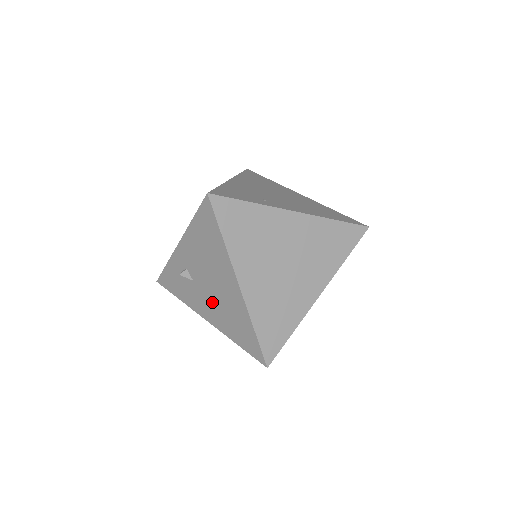
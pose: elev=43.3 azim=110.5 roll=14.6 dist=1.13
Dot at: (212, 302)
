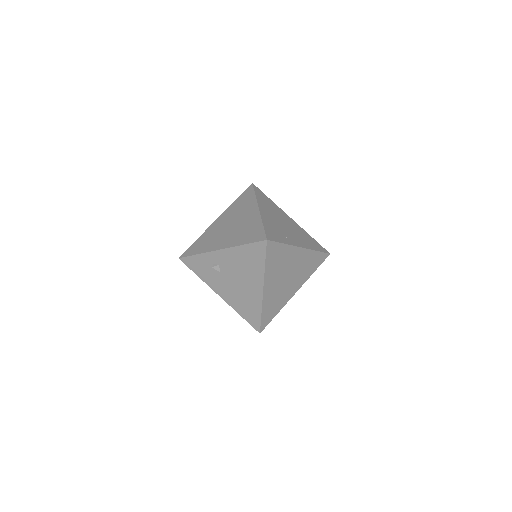
Dot at: (232, 289)
